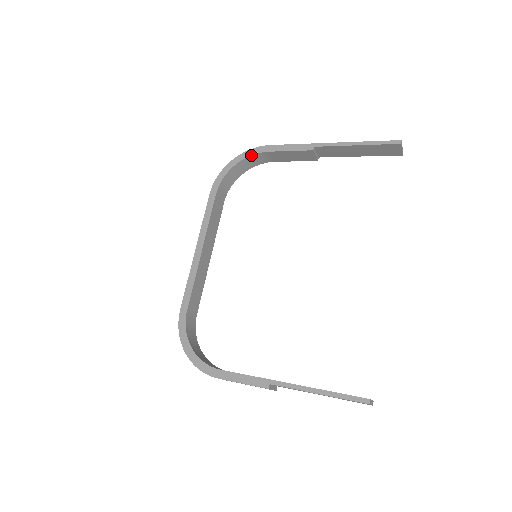
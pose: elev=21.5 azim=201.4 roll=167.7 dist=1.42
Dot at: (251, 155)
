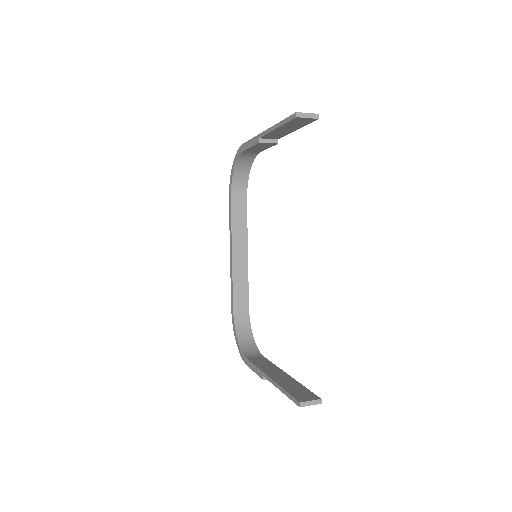
Dot at: (238, 157)
